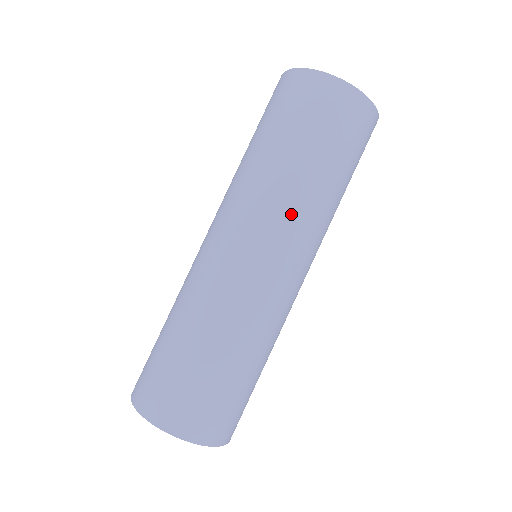
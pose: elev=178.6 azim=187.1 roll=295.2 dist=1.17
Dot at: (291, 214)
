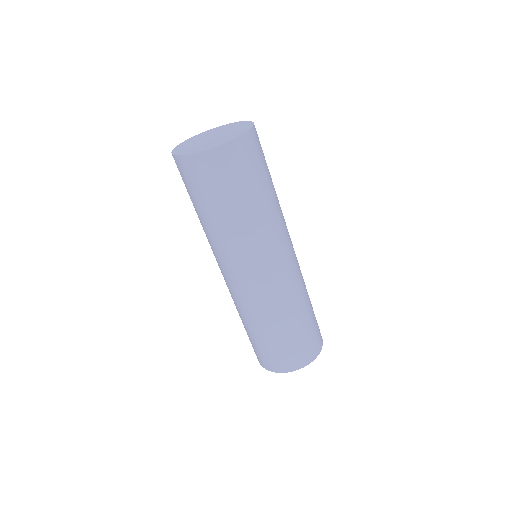
Dot at: (277, 229)
